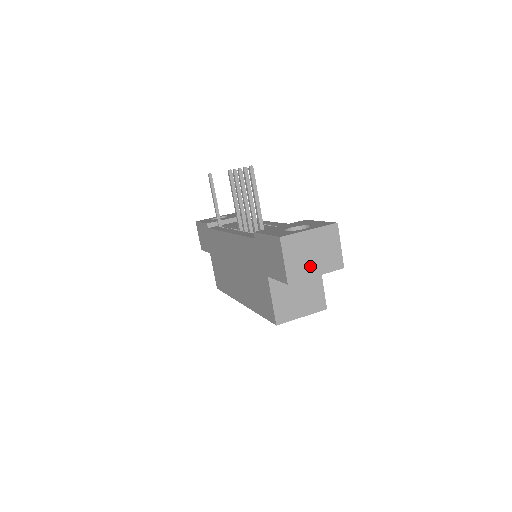
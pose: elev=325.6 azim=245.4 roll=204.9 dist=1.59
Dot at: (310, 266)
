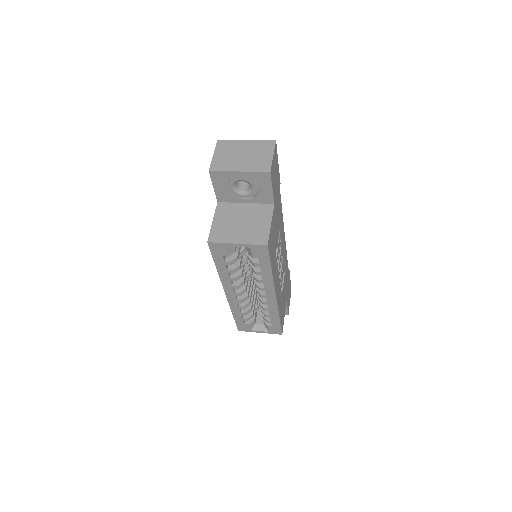
Dot at: (236, 163)
